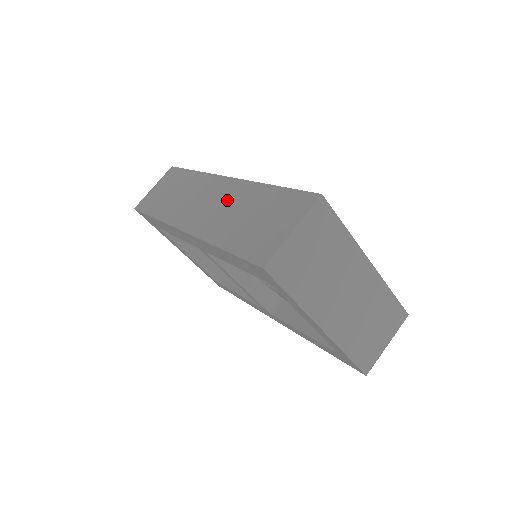
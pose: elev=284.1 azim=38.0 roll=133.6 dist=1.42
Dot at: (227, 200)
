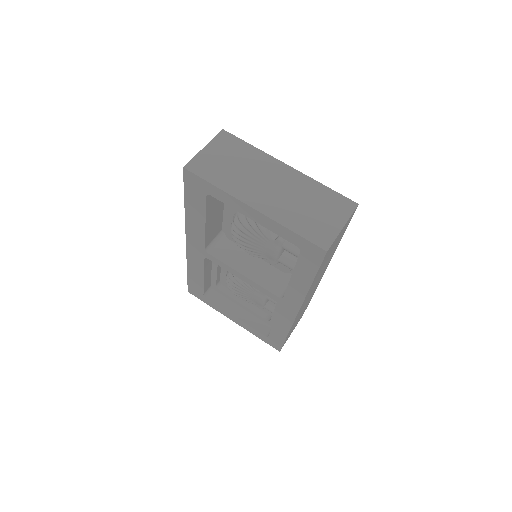
Dot at: occluded
